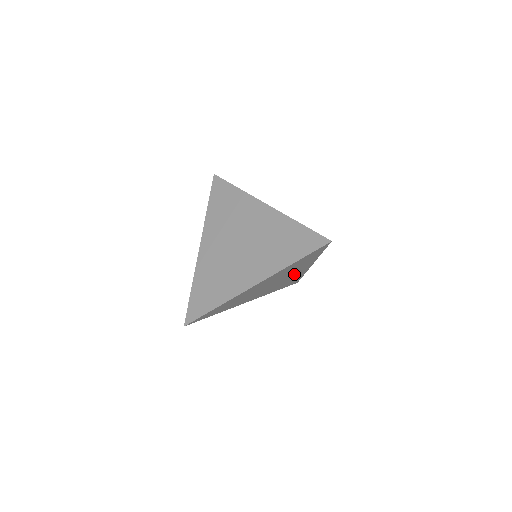
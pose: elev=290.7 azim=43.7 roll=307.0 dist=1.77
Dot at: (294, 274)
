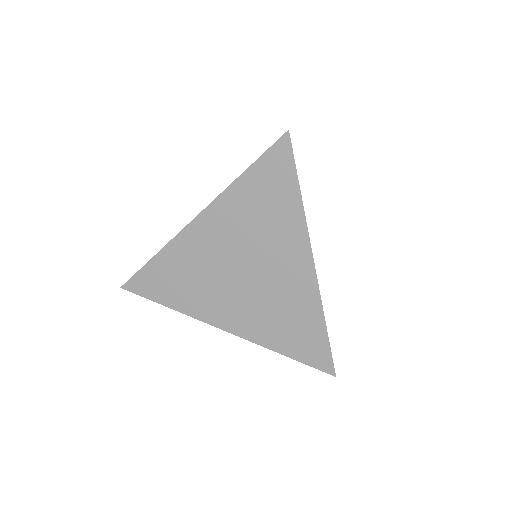
Dot at: occluded
